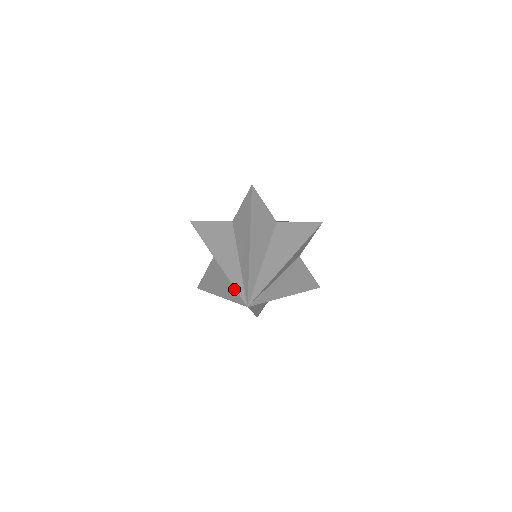
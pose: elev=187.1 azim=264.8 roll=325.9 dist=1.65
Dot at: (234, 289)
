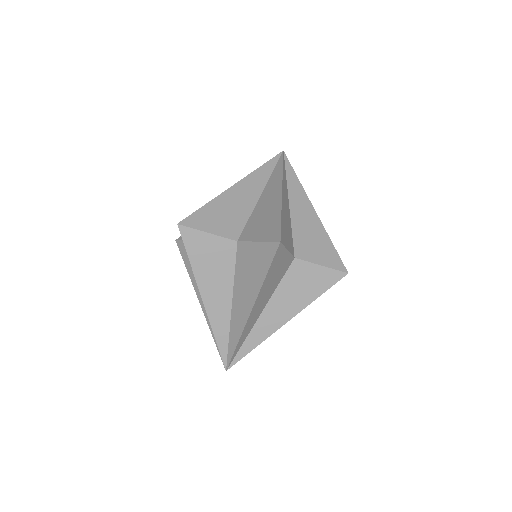
Dot at: occluded
